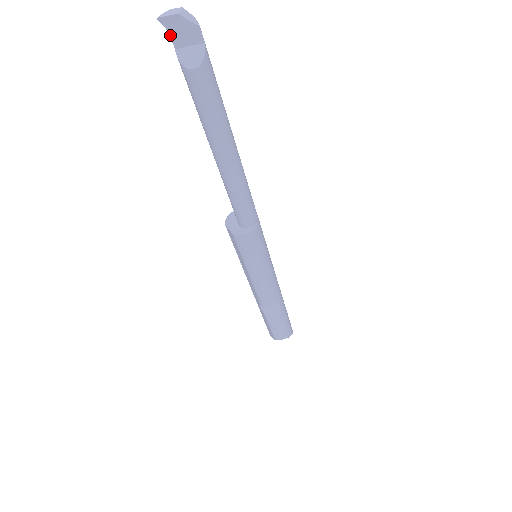
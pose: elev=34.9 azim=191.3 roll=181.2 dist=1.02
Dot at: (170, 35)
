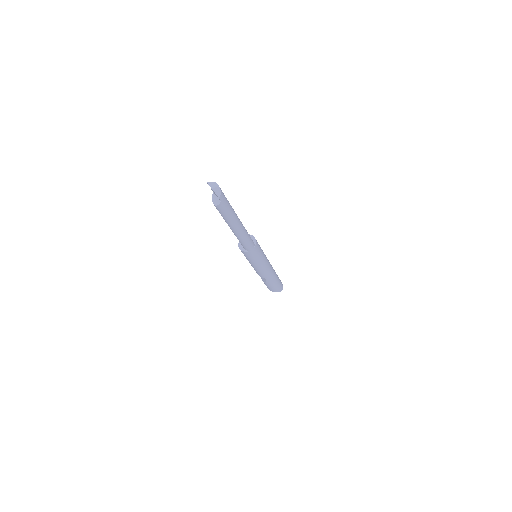
Dot at: (211, 189)
